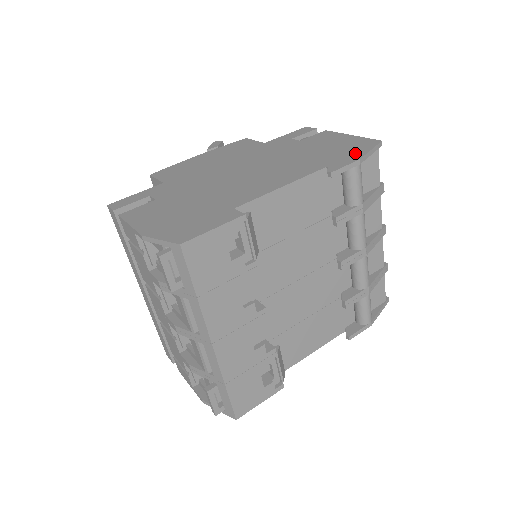
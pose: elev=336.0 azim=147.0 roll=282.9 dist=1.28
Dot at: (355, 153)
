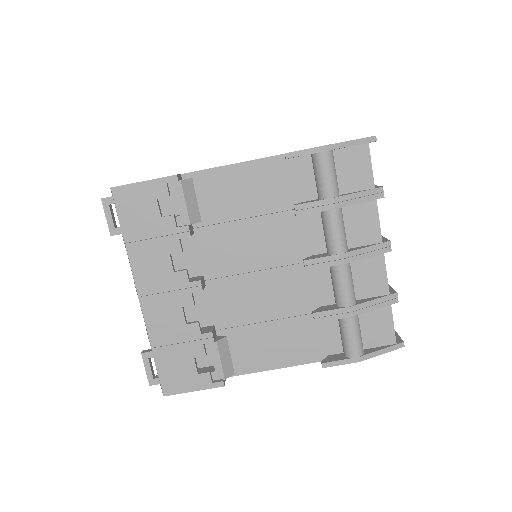
Dot at: occluded
